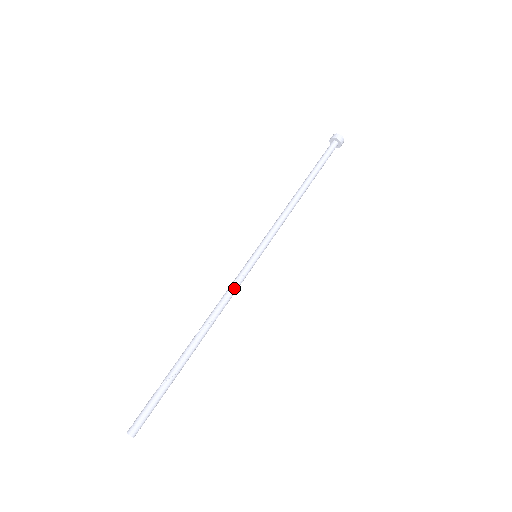
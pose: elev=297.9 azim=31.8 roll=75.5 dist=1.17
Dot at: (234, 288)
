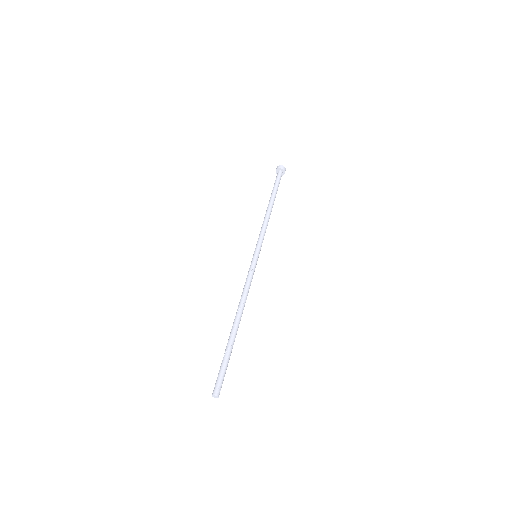
Dot at: (249, 279)
